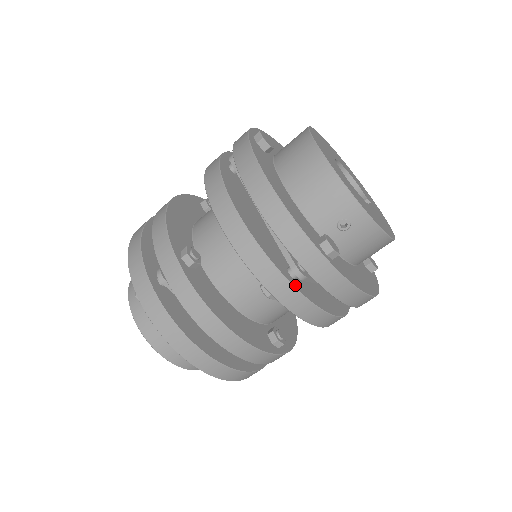
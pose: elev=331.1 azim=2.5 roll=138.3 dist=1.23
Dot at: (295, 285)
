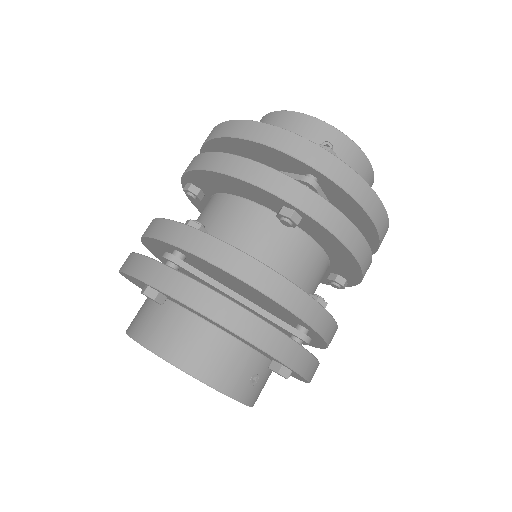
Dot at: (312, 192)
